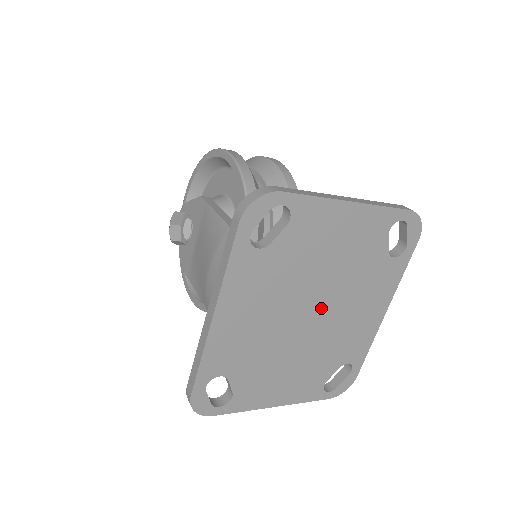
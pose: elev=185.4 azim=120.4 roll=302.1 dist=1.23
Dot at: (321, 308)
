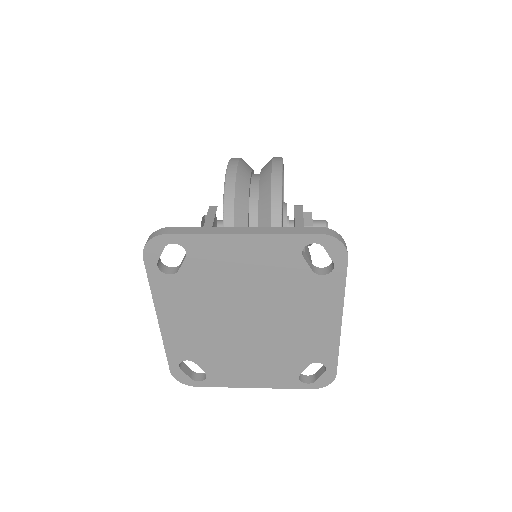
Dot at: (258, 317)
